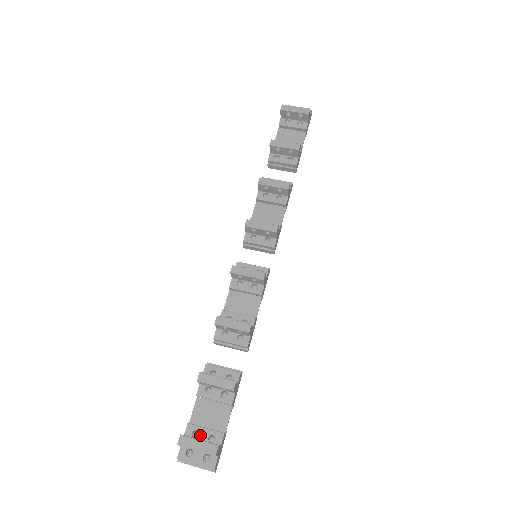
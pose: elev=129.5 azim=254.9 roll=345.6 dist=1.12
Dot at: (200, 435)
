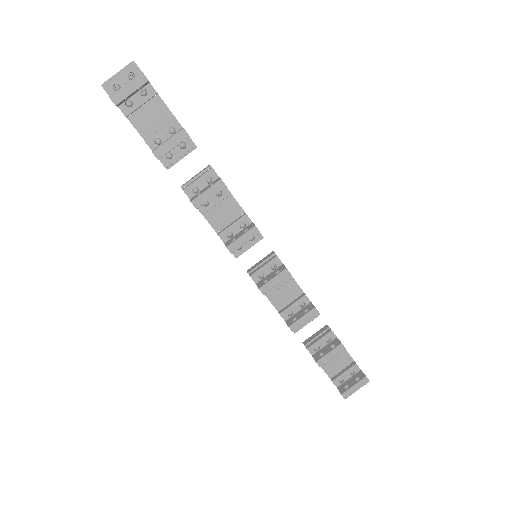
Dot at: (345, 378)
